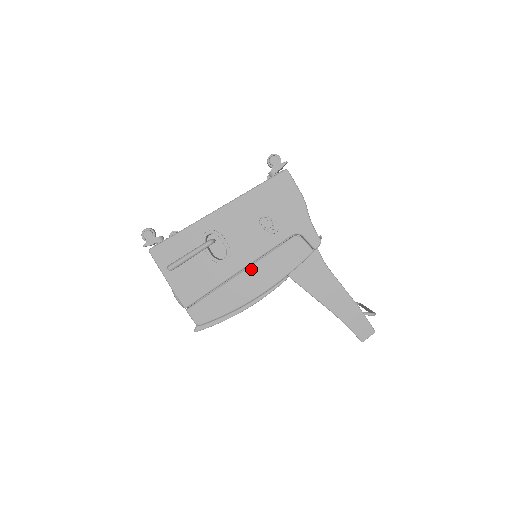
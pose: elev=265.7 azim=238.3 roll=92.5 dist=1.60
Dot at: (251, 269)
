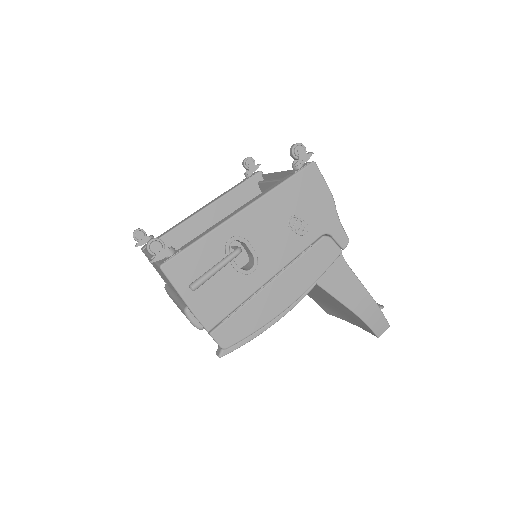
Dot at: (281, 277)
